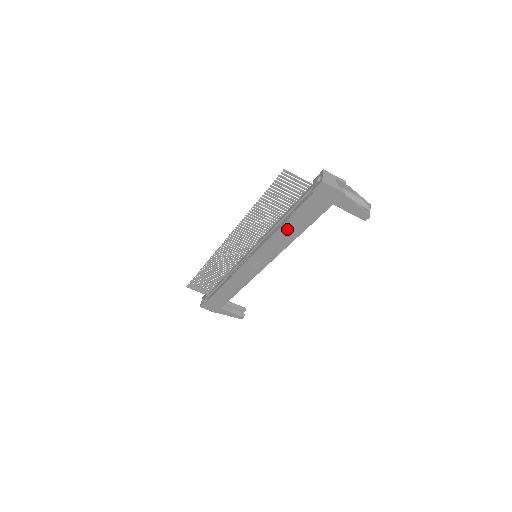
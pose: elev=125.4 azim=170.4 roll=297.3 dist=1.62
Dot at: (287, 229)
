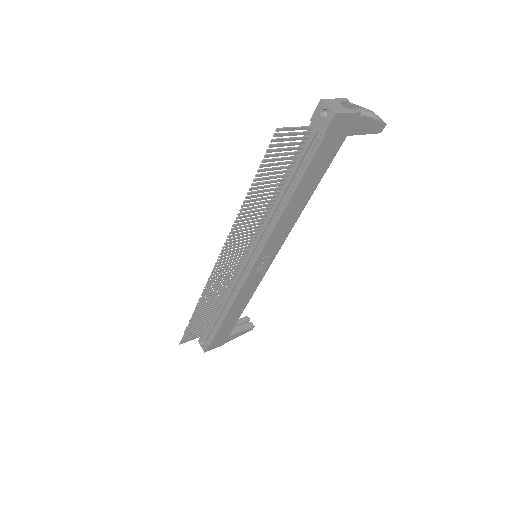
Dot at: (295, 201)
